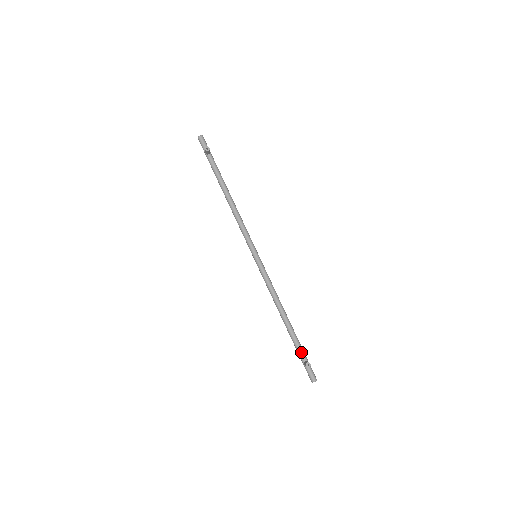
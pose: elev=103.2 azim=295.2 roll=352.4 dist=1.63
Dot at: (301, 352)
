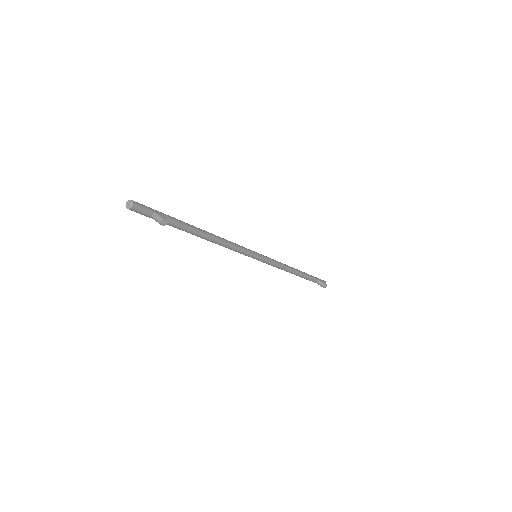
Dot at: (313, 280)
